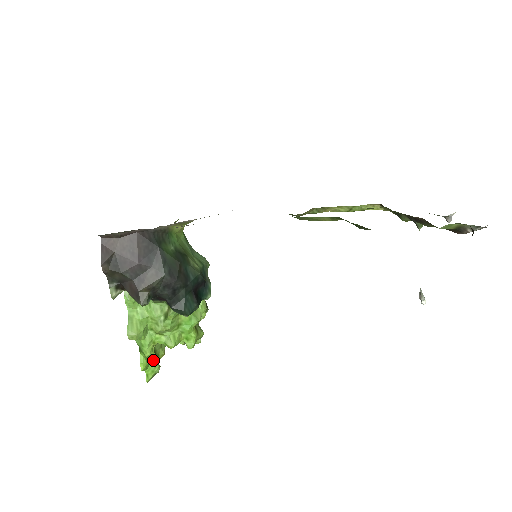
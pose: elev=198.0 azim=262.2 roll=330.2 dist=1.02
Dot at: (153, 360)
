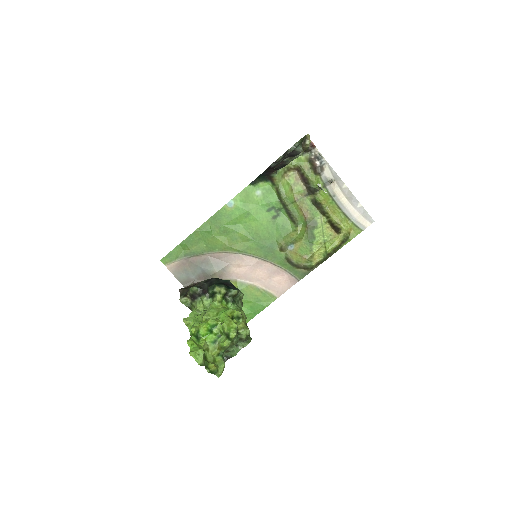
Dot at: occluded
